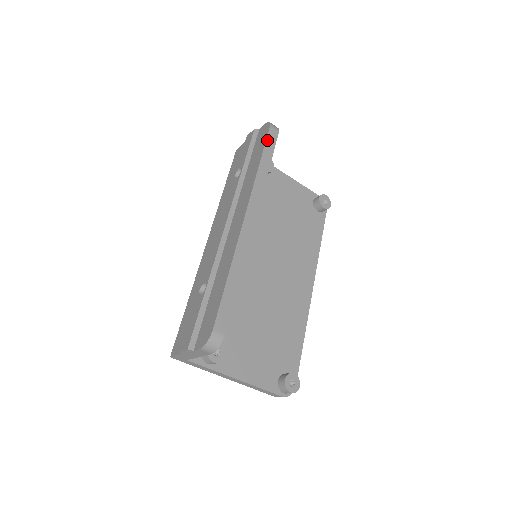
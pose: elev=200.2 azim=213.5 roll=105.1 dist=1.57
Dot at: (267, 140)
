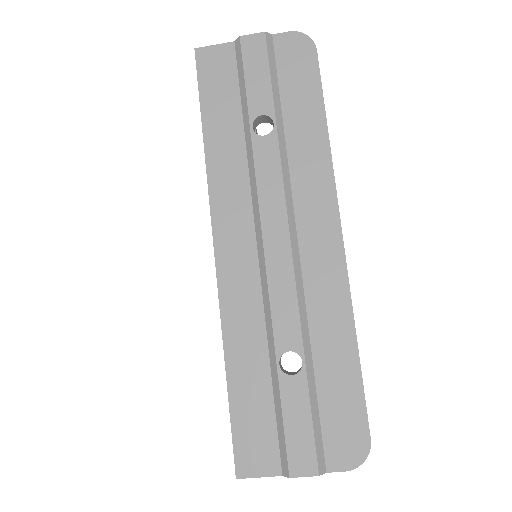
Dot at: occluded
